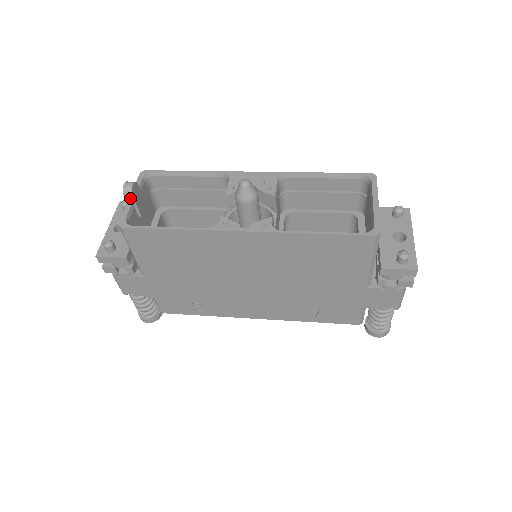
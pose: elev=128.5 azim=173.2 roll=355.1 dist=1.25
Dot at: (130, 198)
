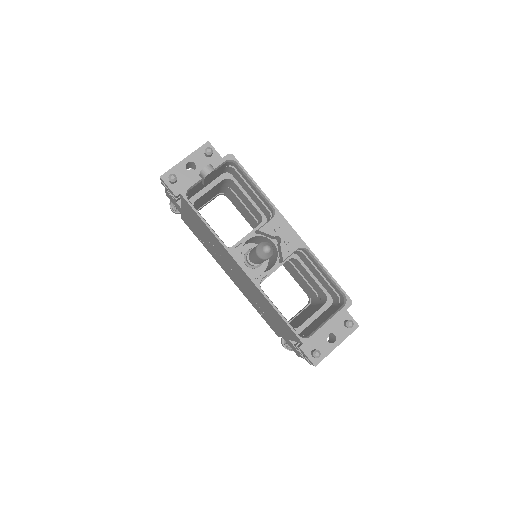
Dot at: (202, 177)
